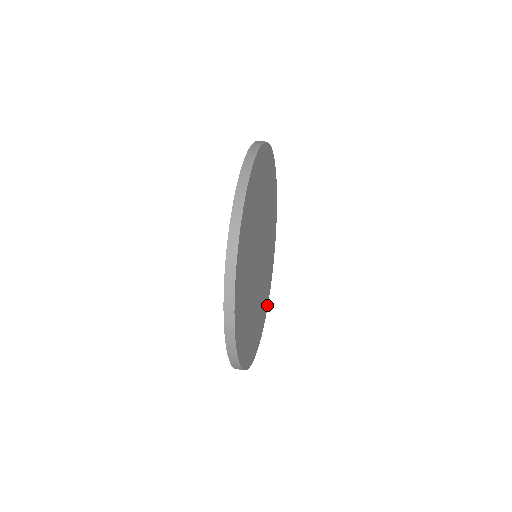
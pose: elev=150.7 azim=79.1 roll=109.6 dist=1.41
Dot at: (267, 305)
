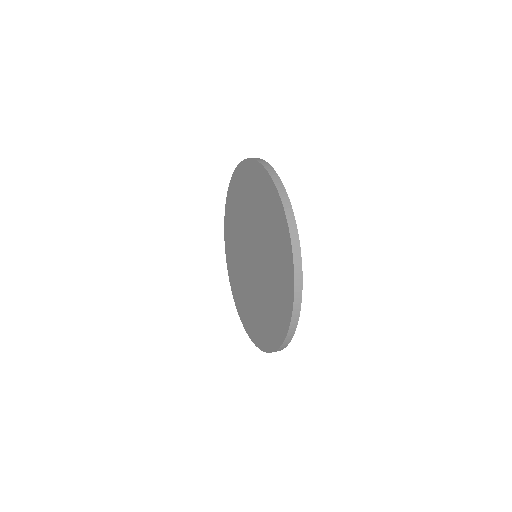
Dot at: occluded
